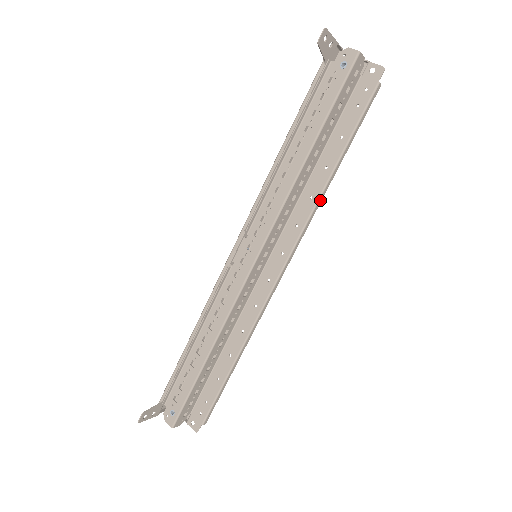
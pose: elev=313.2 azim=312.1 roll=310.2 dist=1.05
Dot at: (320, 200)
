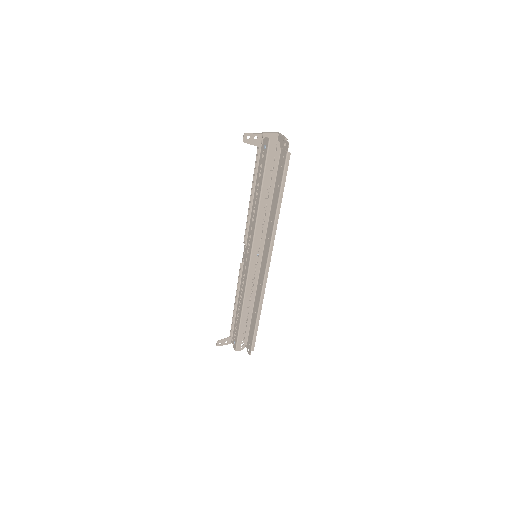
Dot at: (276, 223)
